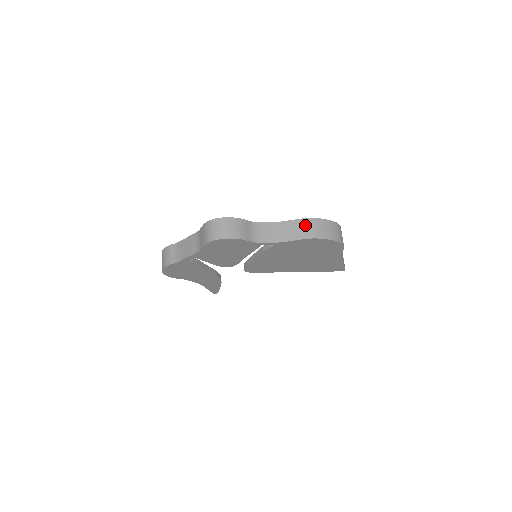
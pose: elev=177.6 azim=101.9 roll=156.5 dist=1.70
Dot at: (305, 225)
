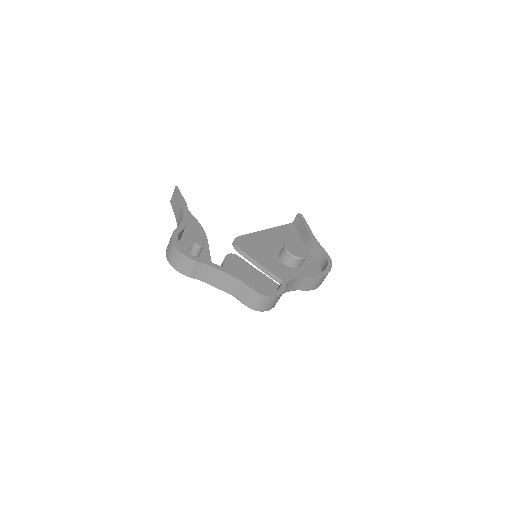
Dot at: (317, 282)
